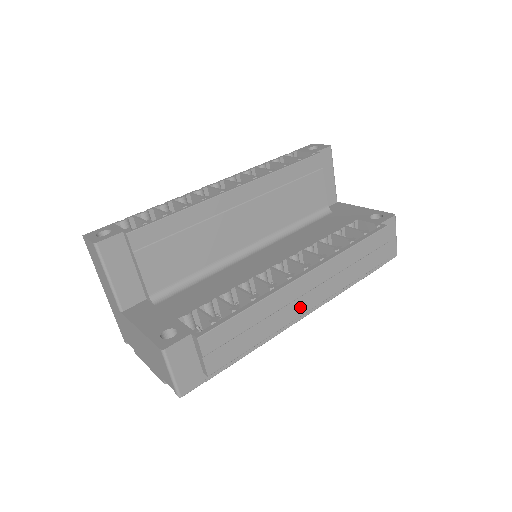
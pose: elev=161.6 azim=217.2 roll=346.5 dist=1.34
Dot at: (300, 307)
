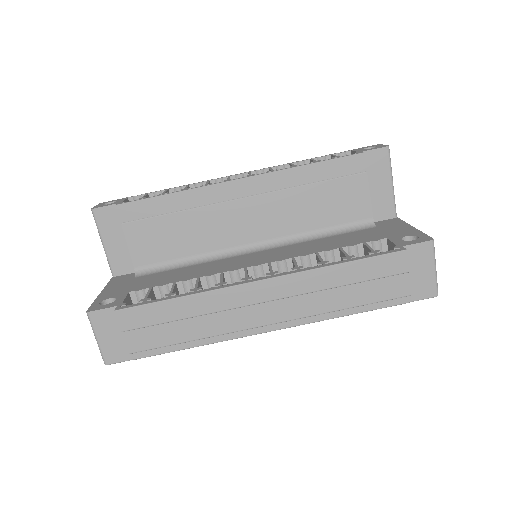
Dot at: (253, 317)
